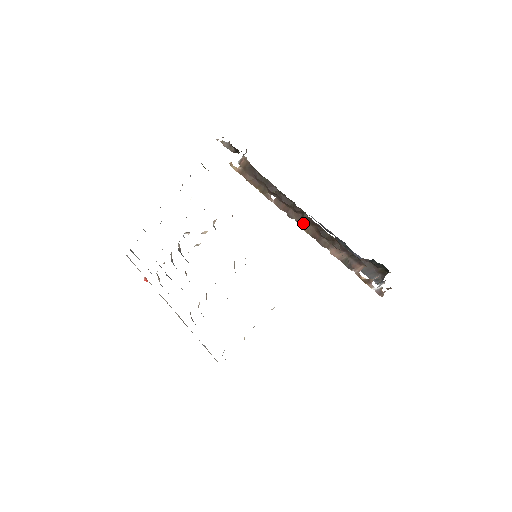
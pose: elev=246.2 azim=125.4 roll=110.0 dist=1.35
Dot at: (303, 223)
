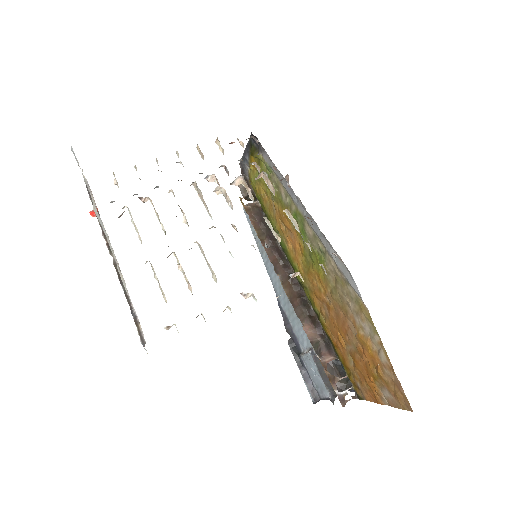
Dot at: (287, 283)
